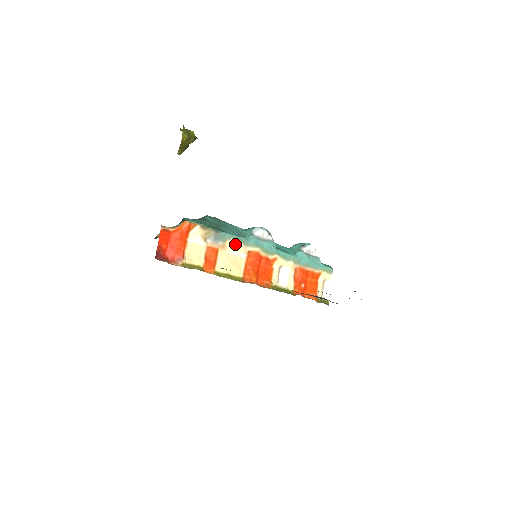
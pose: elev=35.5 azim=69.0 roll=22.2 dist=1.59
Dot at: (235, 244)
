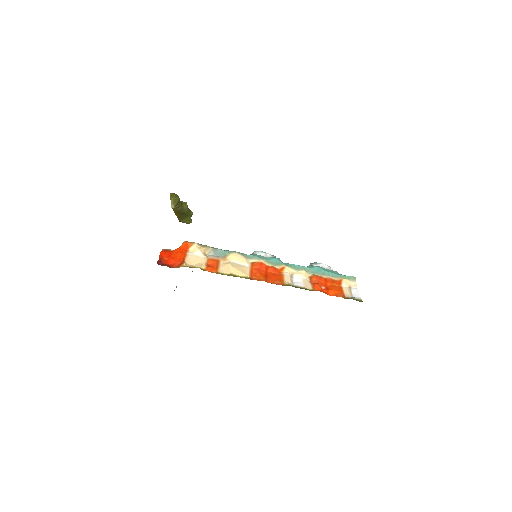
Dot at: (235, 256)
